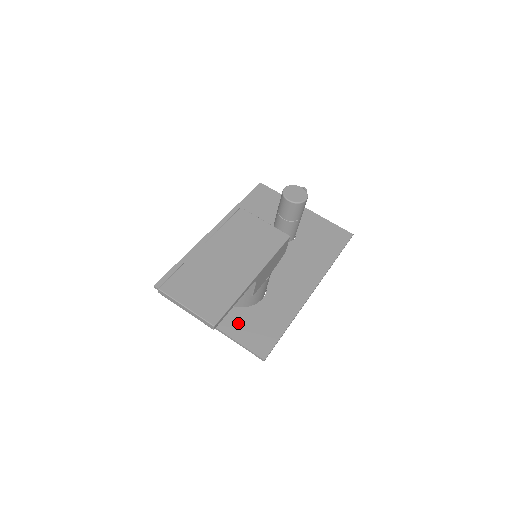
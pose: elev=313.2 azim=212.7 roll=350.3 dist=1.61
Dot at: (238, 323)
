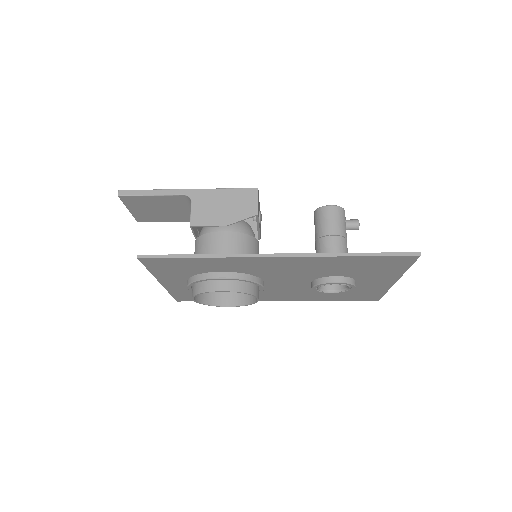
Dot at: occluded
